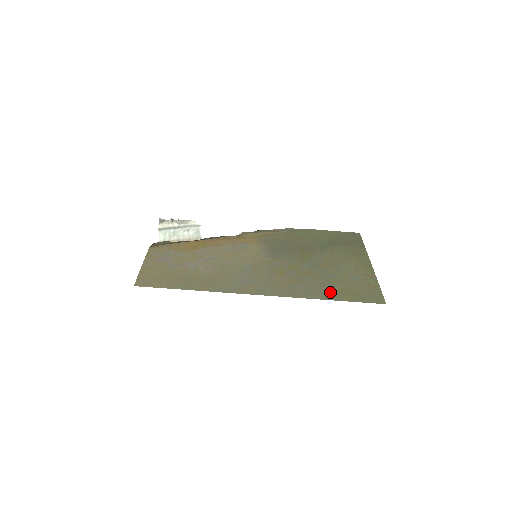
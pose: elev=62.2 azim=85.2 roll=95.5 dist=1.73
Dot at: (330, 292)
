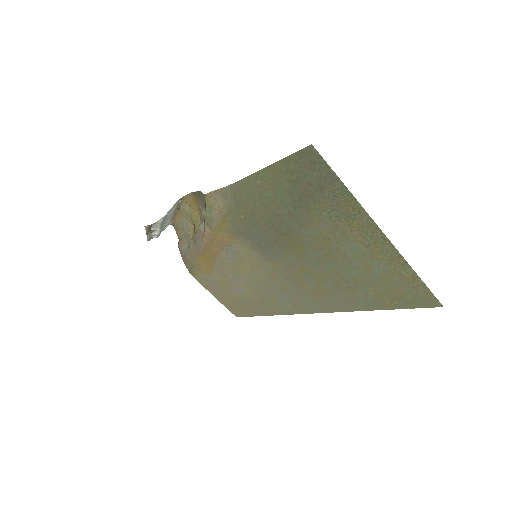
Dot at: (367, 300)
